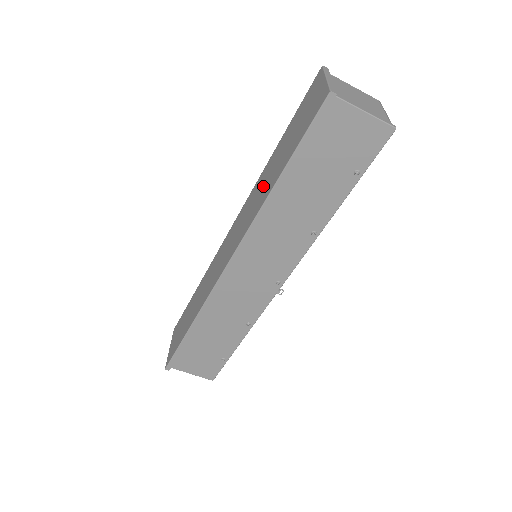
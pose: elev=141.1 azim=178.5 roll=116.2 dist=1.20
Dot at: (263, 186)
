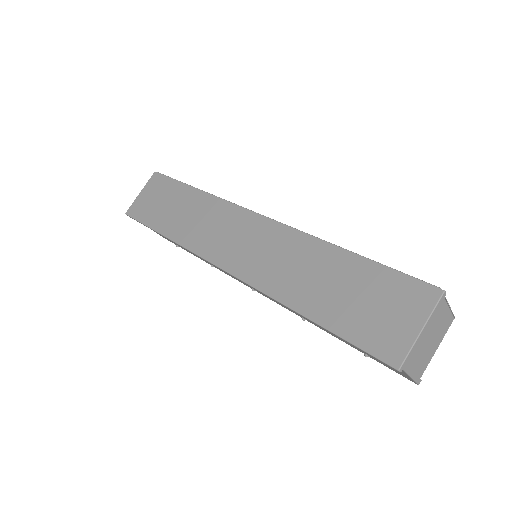
Dot at: (301, 273)
